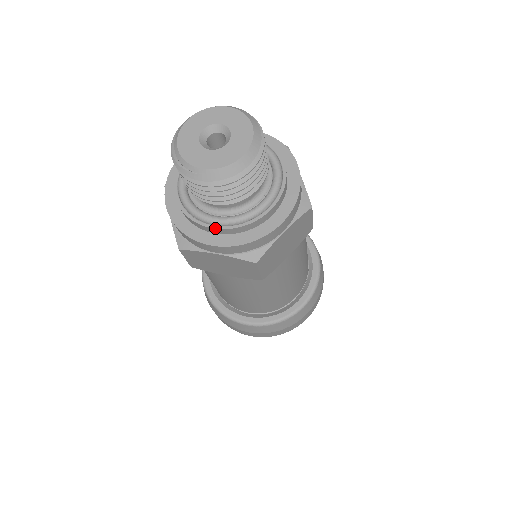
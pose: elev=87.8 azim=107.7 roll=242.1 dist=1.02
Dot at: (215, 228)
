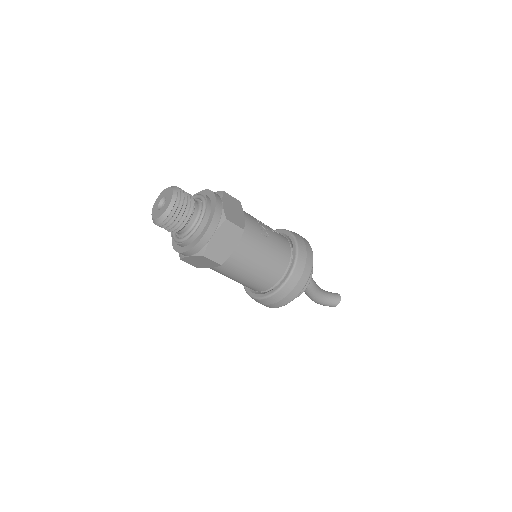
Dot at: (180, 244)
